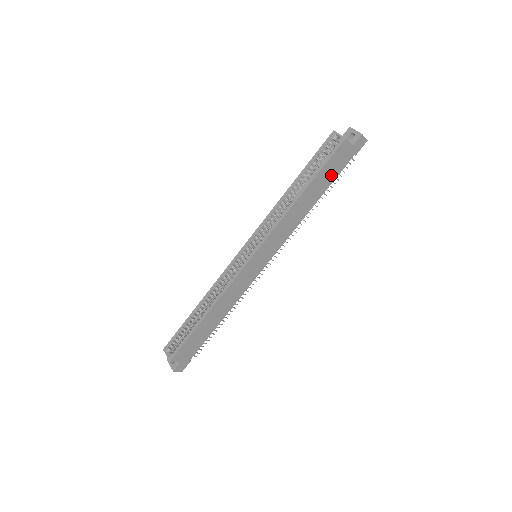
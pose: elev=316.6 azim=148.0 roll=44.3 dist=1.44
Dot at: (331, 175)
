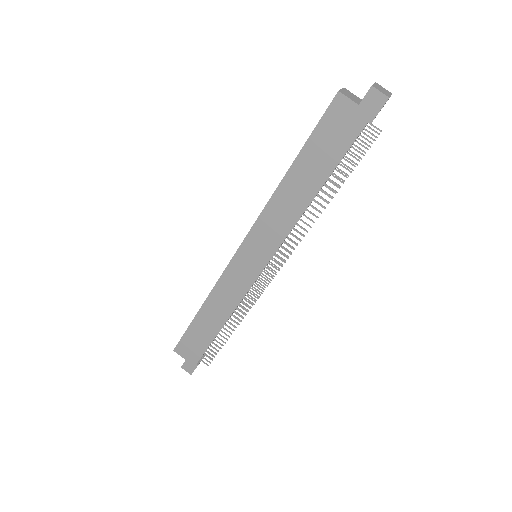
Dot at: (332, 151)
